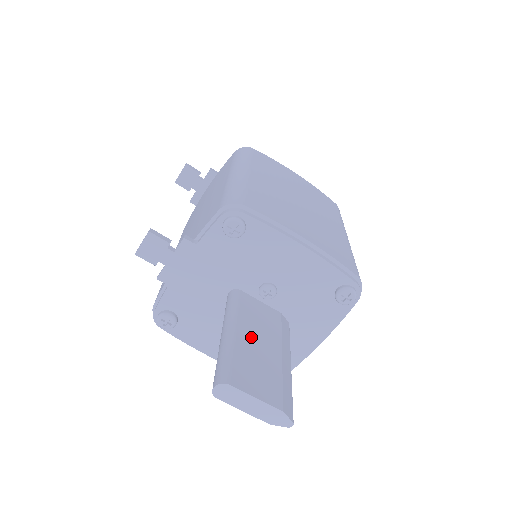
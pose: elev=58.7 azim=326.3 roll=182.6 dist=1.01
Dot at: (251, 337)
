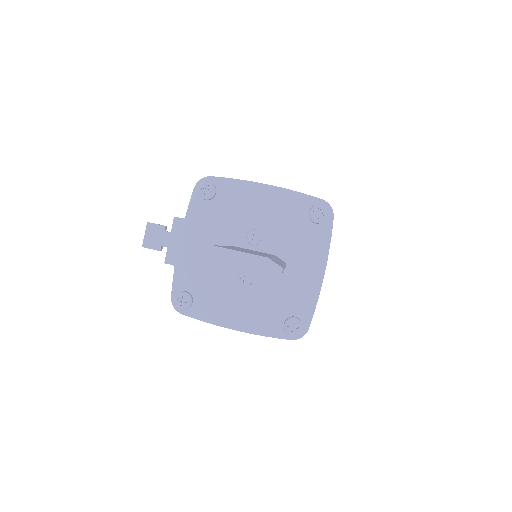
Dot at: occluded
